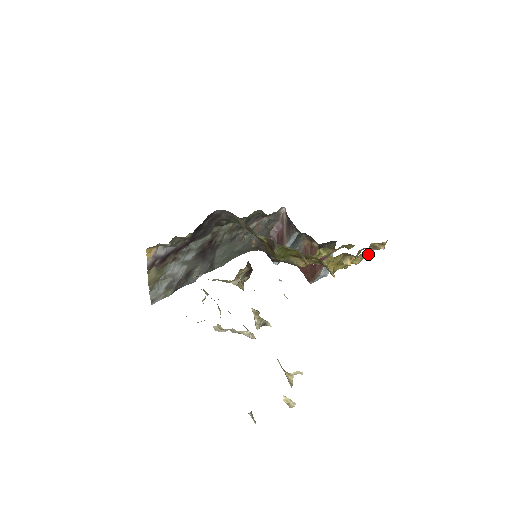
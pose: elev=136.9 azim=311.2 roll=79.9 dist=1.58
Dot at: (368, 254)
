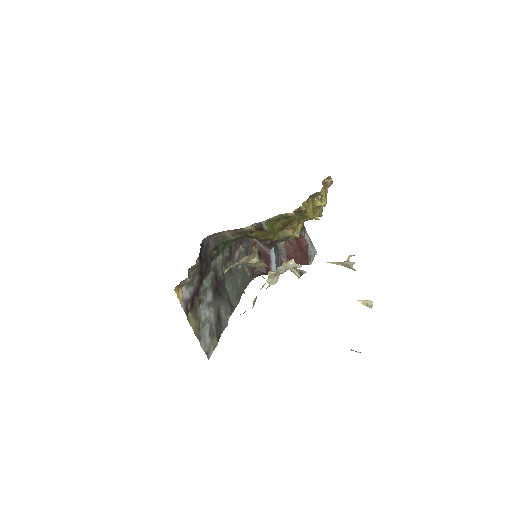
Dot at: occluded
